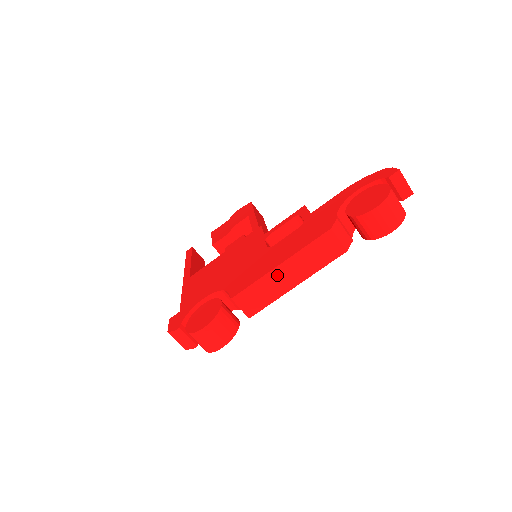
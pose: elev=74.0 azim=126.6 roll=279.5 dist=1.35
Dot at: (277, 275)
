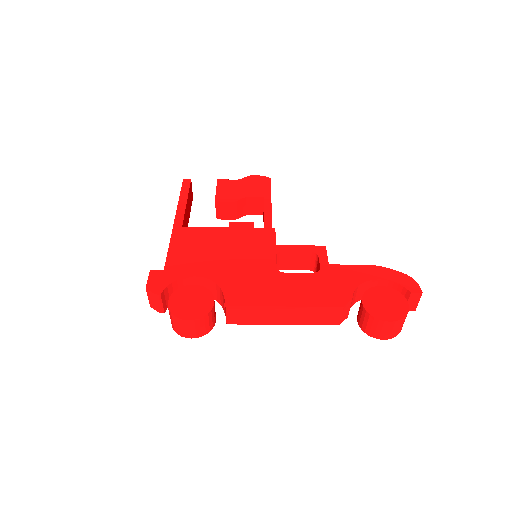
Dot at: (276, 311)
